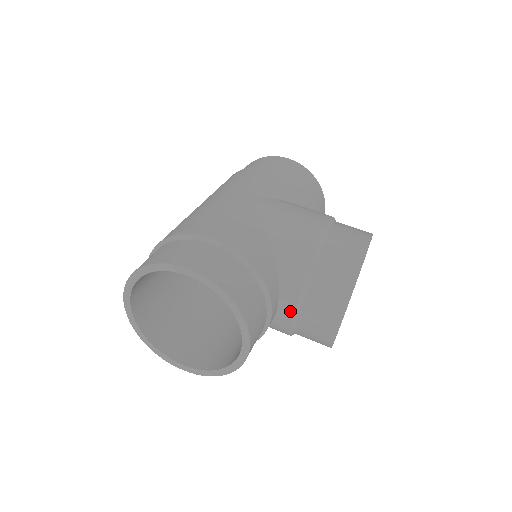
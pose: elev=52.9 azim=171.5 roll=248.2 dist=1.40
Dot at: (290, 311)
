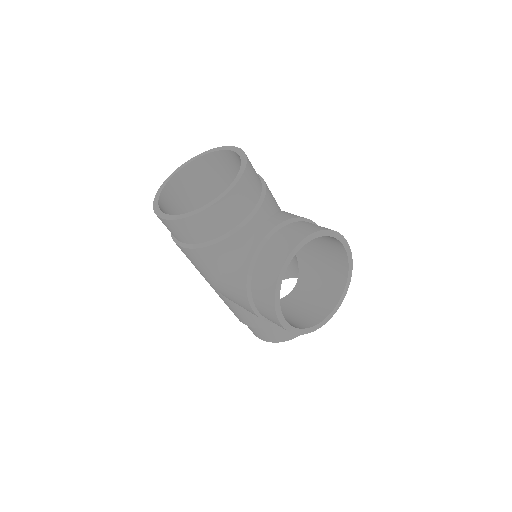
Dot at: (266, 231)
